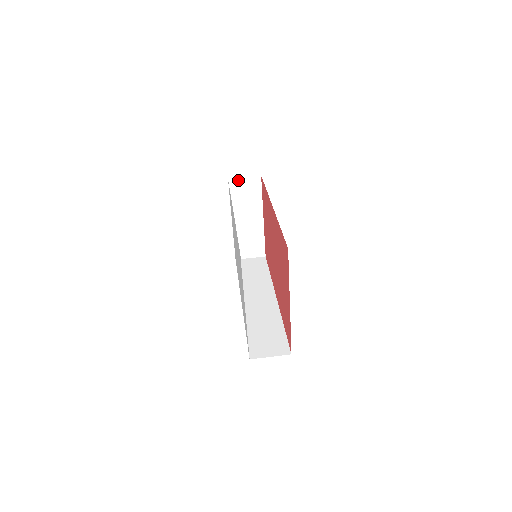
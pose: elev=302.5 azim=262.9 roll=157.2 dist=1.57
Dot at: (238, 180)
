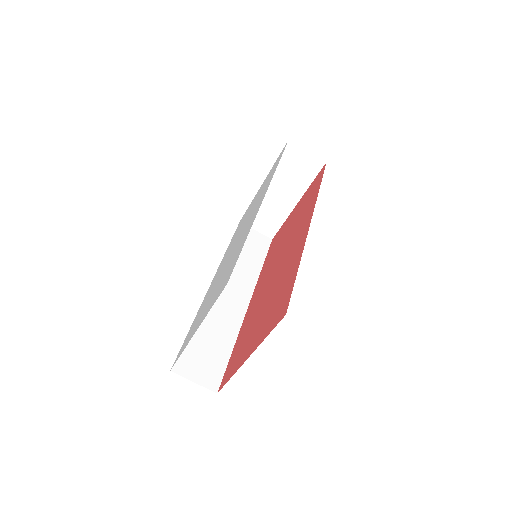
Dot at: (298, 149)
